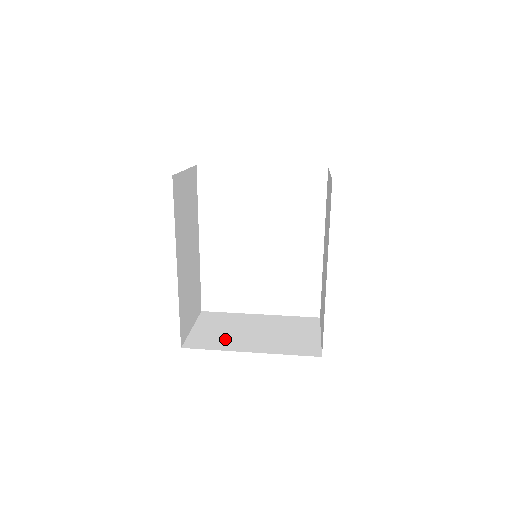
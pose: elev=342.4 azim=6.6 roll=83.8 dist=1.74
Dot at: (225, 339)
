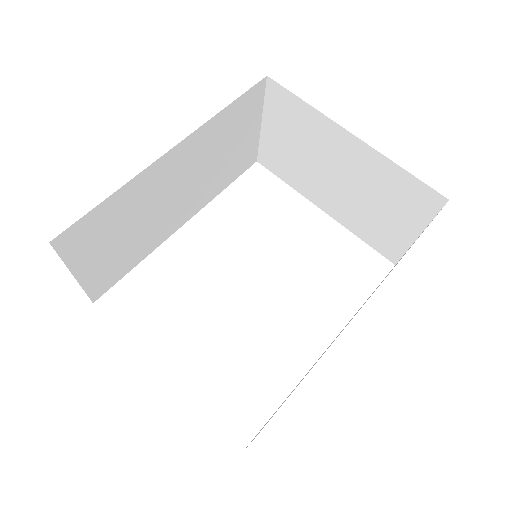
Dot at: occluded
